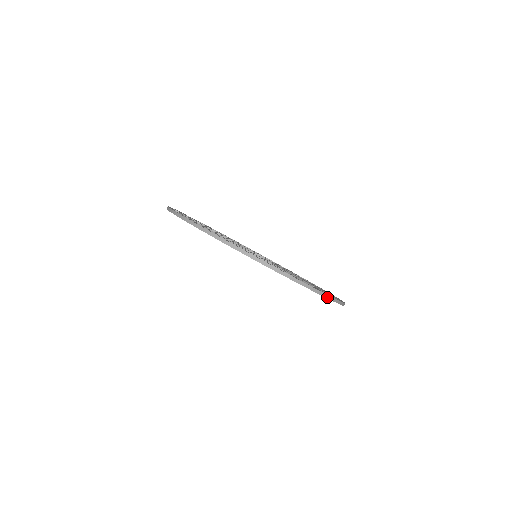
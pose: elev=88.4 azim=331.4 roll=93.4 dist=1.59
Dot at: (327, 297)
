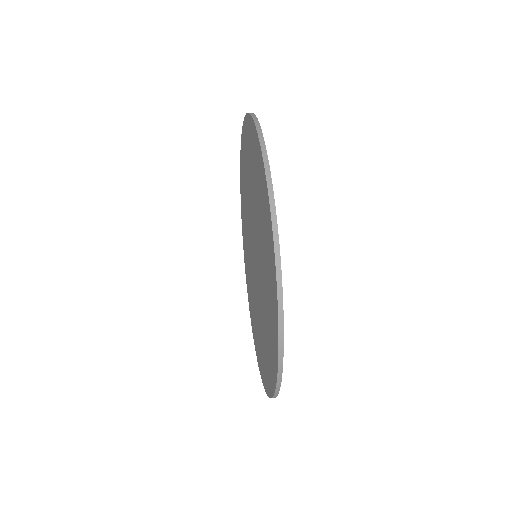
Dot at: (274, 226)
